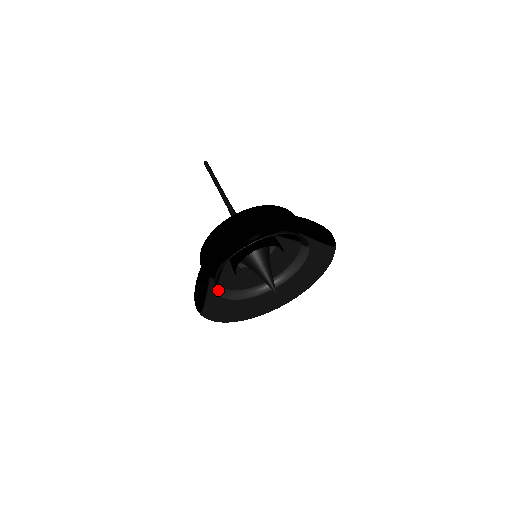
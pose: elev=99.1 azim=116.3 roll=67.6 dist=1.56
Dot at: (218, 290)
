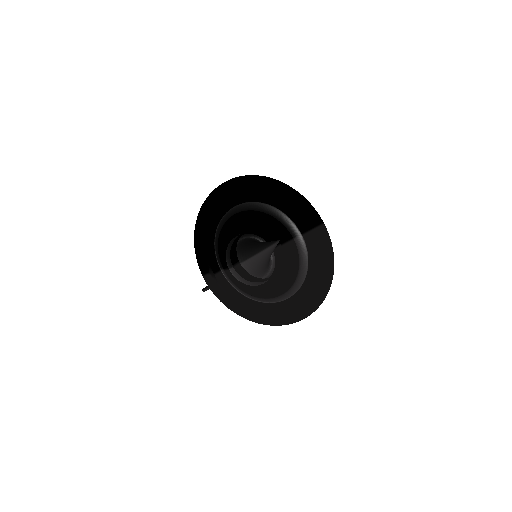
Dot at: (223, 271)
